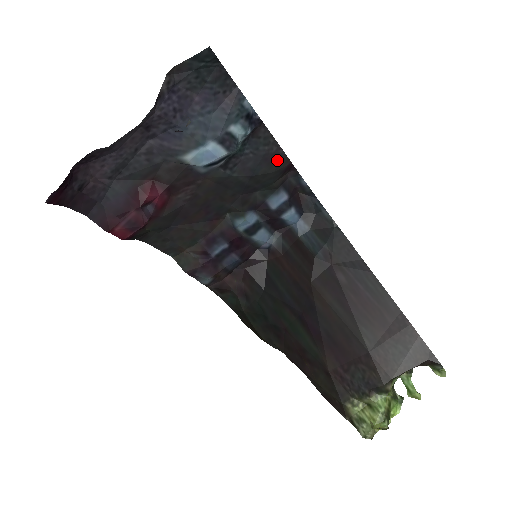
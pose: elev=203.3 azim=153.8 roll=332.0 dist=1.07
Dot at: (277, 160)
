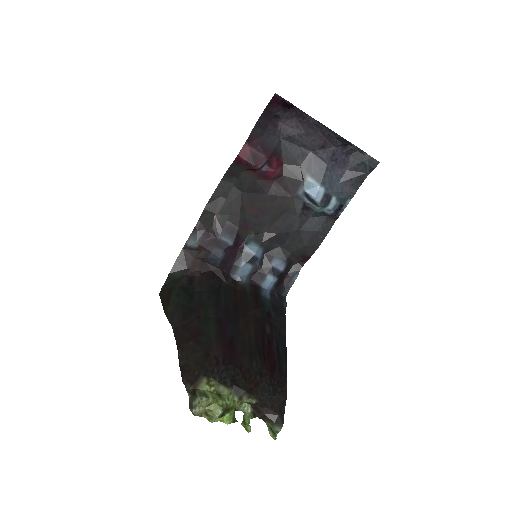
Dot at: (314, 243)
